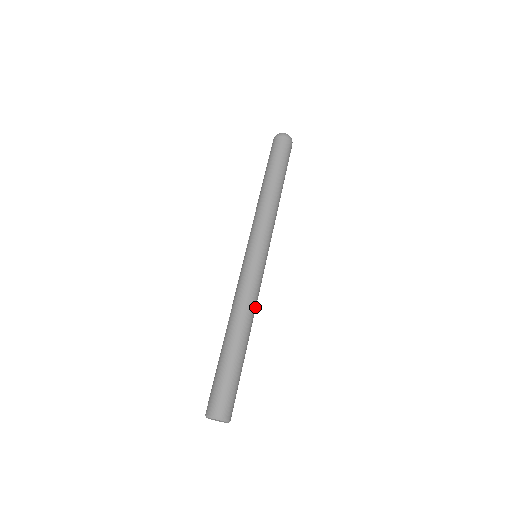
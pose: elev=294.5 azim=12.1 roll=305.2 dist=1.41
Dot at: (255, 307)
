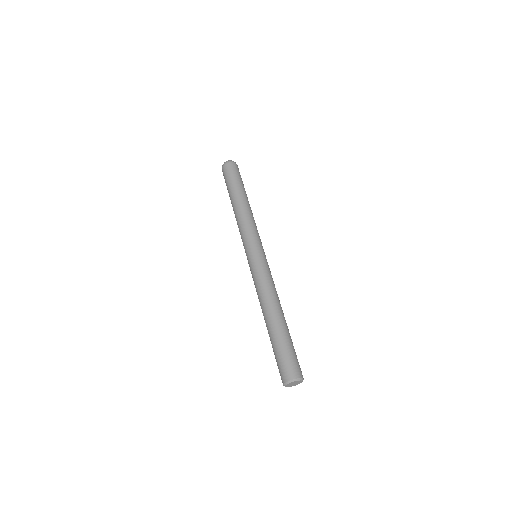
Dot at: occluded
